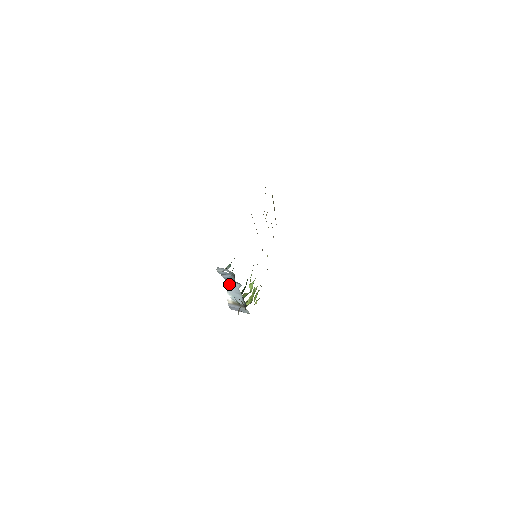
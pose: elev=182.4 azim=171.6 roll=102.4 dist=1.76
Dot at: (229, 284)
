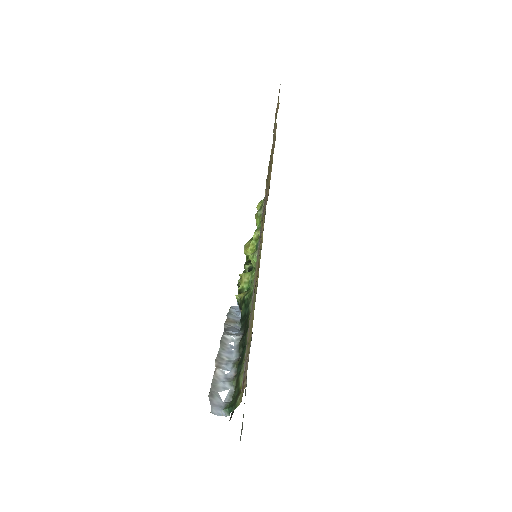
Dot at: (226, 334)
